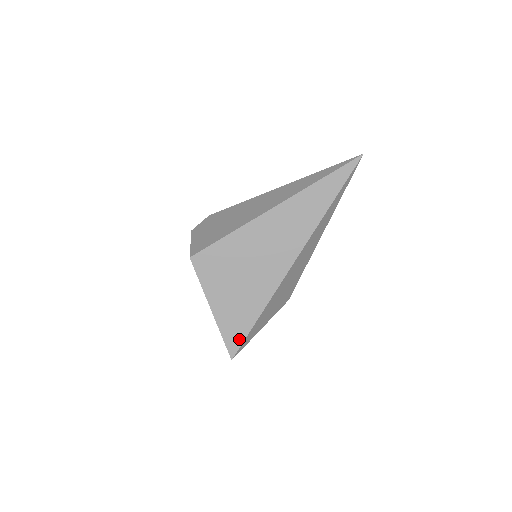
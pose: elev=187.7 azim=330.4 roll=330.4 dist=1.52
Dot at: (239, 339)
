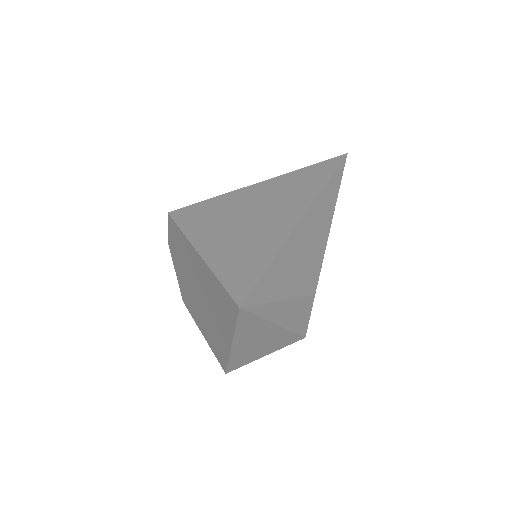
Dot at: (248, 281)
